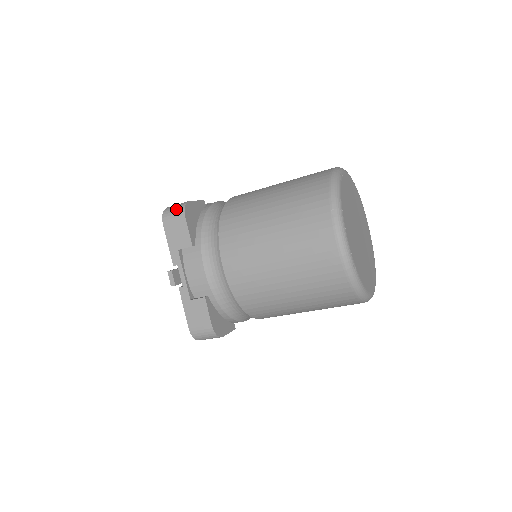
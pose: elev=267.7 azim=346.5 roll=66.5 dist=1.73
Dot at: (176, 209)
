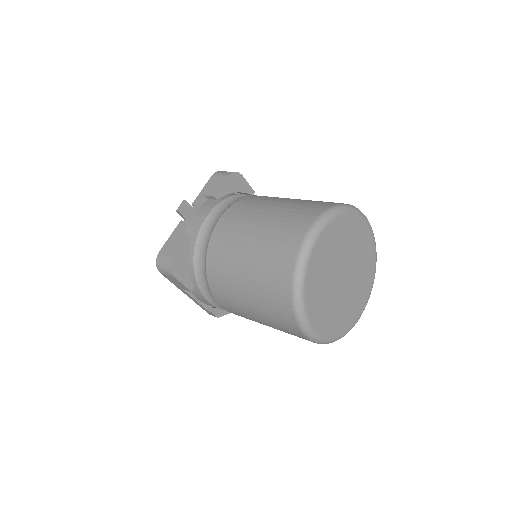
Dot at: occluded
